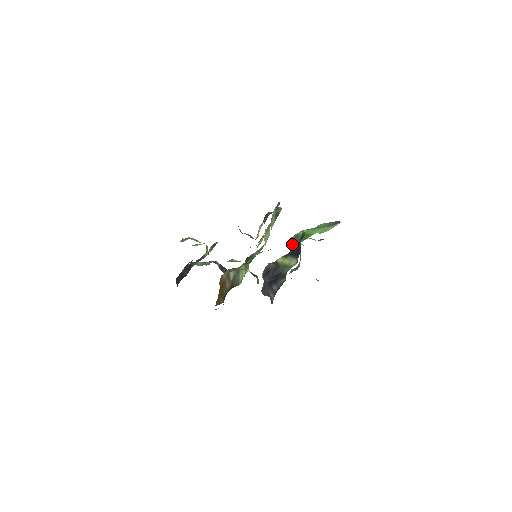
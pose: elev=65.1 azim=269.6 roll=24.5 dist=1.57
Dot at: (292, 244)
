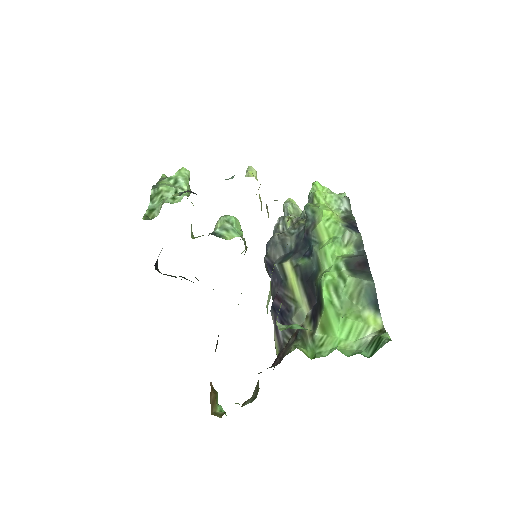
Dot at: (306, 237)
